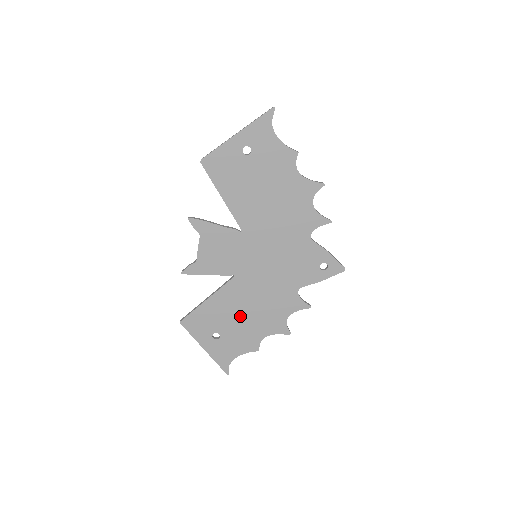
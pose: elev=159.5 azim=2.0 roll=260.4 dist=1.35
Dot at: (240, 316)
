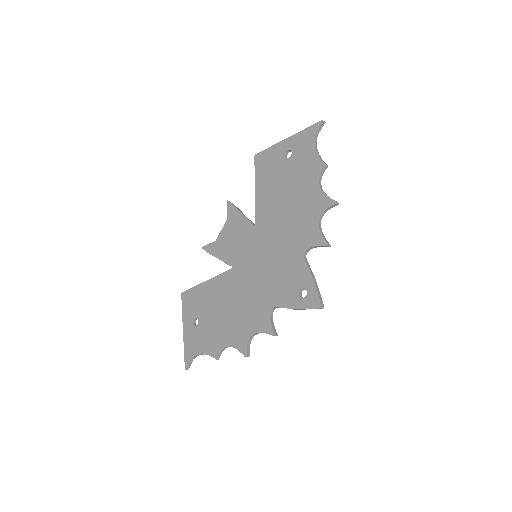
Dot at: (219, 311)
